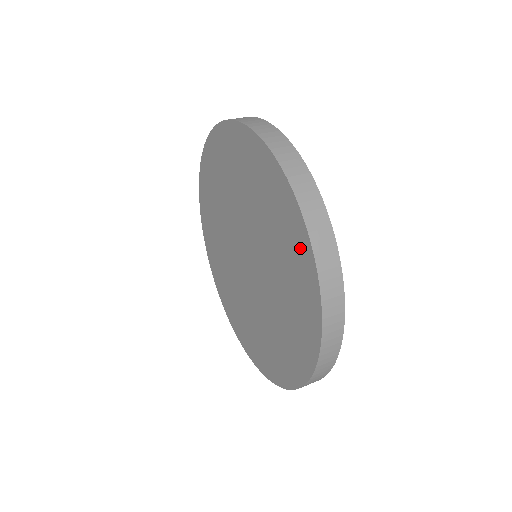
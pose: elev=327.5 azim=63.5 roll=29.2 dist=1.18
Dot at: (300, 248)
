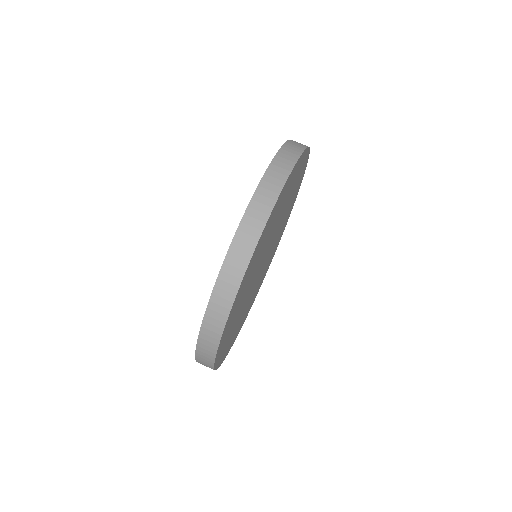
Dot at: occluded
